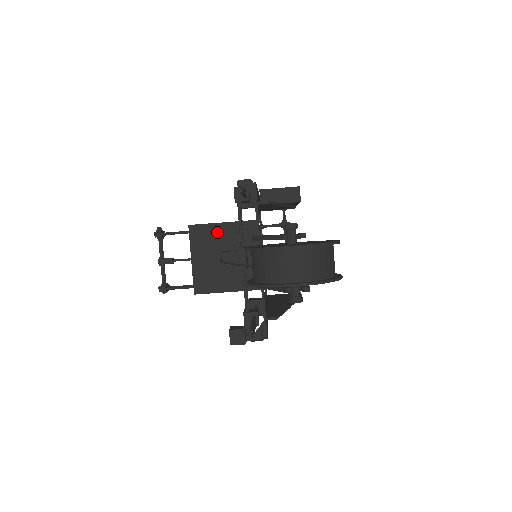
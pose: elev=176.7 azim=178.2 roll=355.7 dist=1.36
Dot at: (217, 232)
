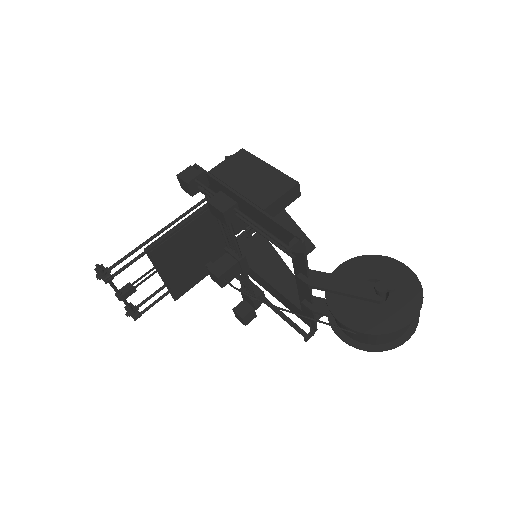
Dot at: (180, 239)
